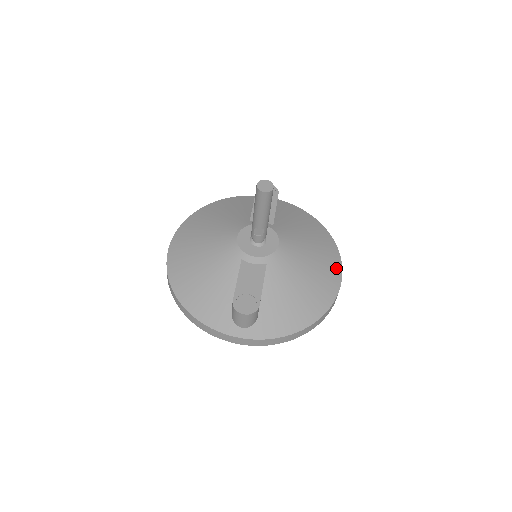
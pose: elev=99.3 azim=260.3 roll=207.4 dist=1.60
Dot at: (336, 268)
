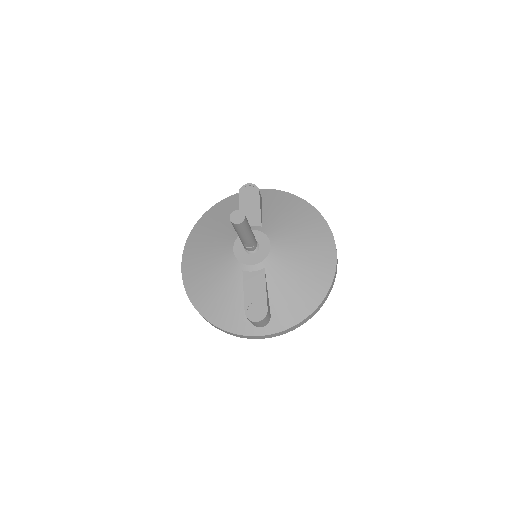
Dot at: (329, 245)
